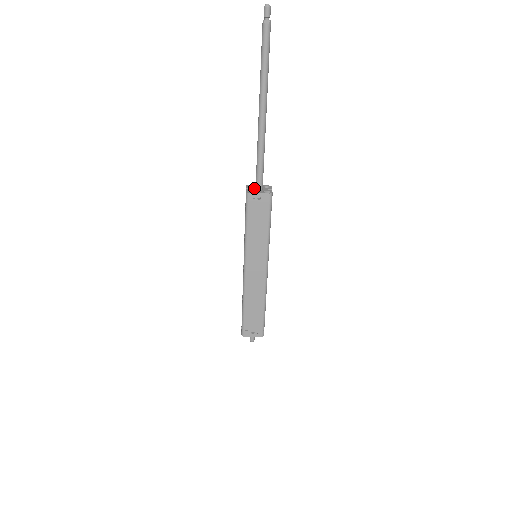
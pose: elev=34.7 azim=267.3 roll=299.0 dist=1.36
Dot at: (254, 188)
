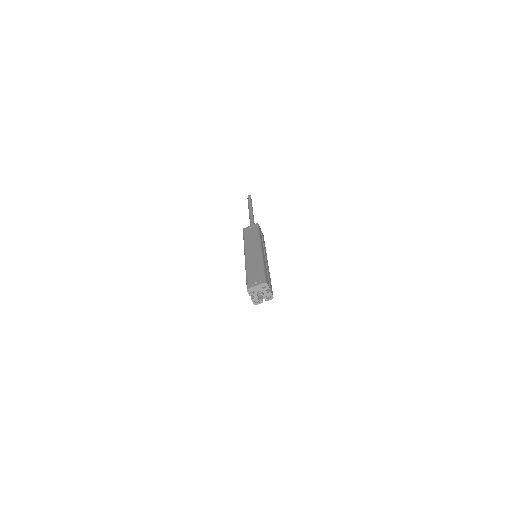
Dot at: occluded
